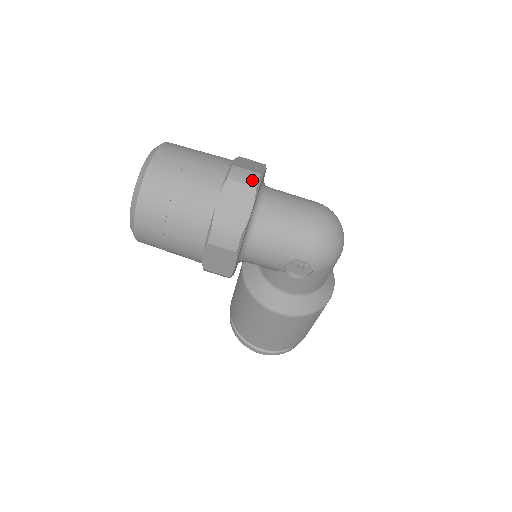
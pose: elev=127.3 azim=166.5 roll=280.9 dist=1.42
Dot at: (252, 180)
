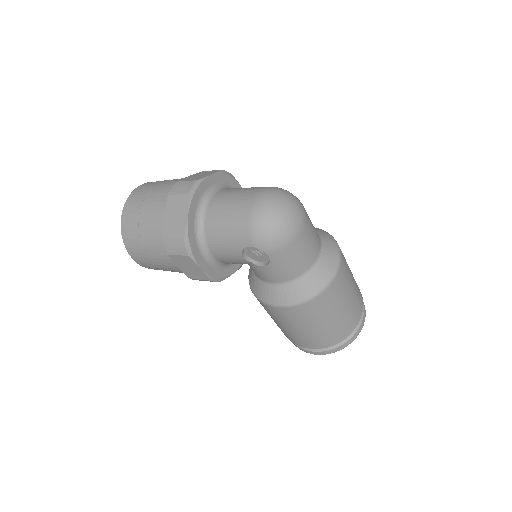
Dot at: (187, 188)
